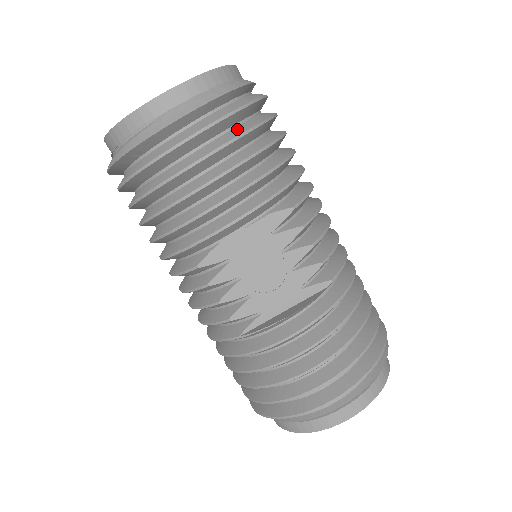
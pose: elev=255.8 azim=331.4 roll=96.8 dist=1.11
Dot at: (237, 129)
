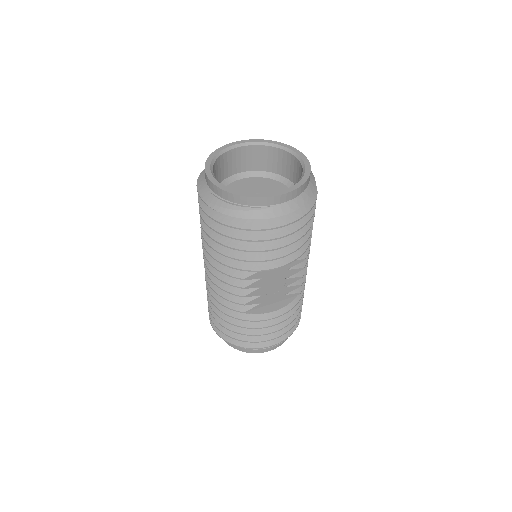
Dot at: occluded
